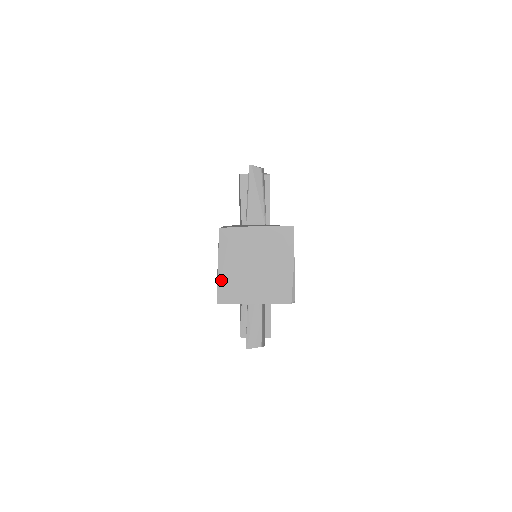
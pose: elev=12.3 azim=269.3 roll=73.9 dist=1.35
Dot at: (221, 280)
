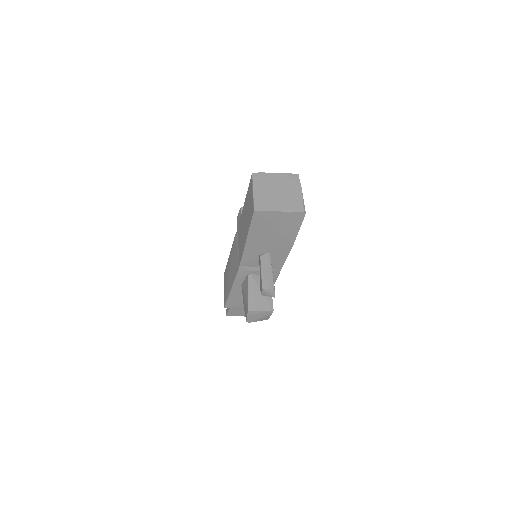
Dot at: (256, 198)
